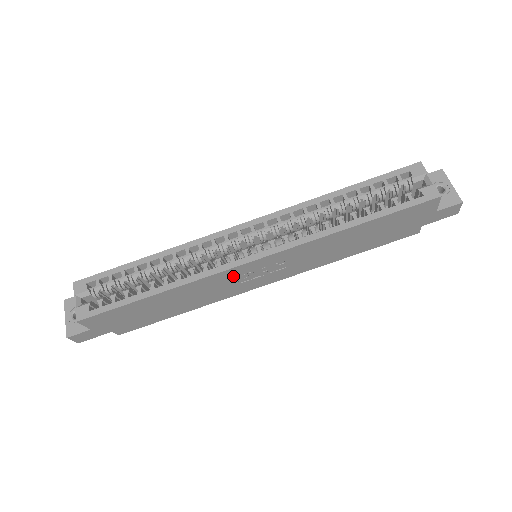
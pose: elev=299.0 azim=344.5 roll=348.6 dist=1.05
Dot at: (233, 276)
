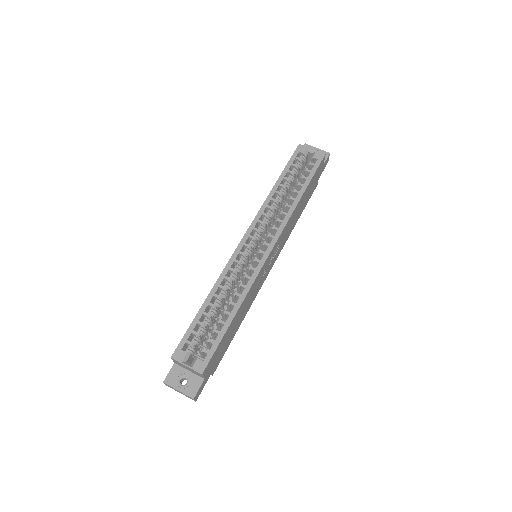
Dot at: (262, 272)
